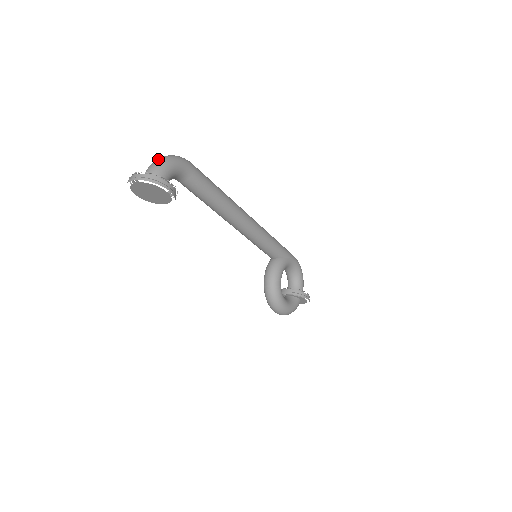
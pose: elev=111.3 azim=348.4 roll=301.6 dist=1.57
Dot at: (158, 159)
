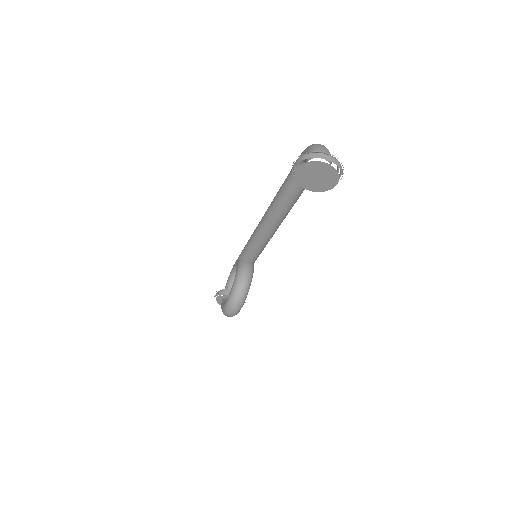
Dot at: occluded
